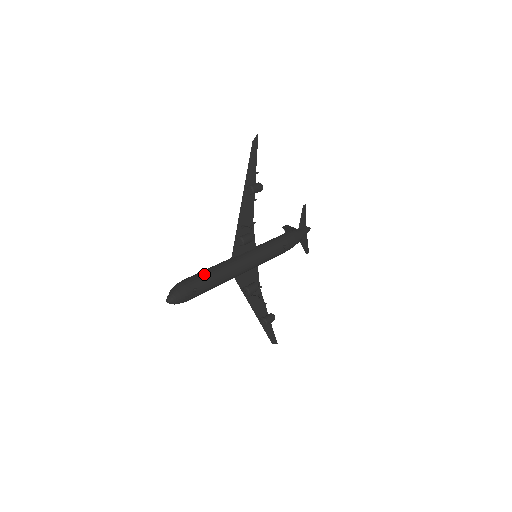
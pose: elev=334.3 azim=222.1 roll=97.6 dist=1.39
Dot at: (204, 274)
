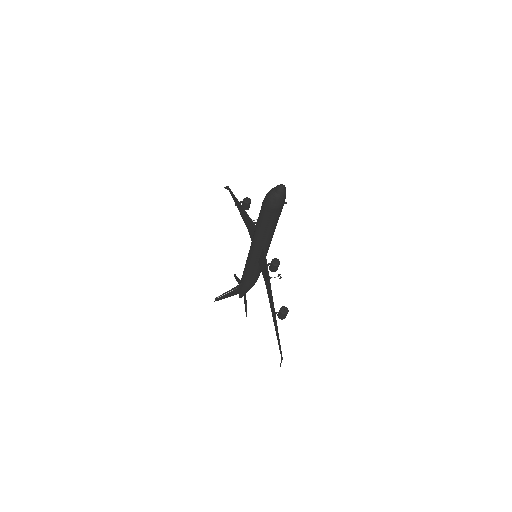
Dot at: occluded
